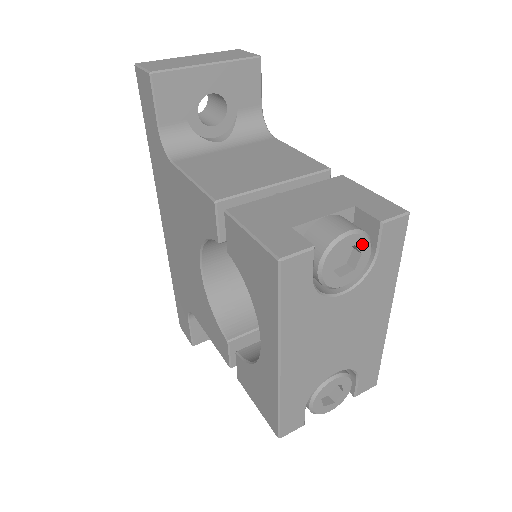
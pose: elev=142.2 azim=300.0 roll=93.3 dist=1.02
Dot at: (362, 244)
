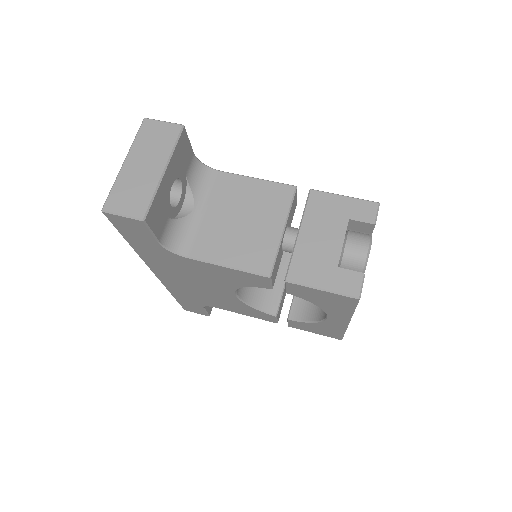
Dot at: occluded
